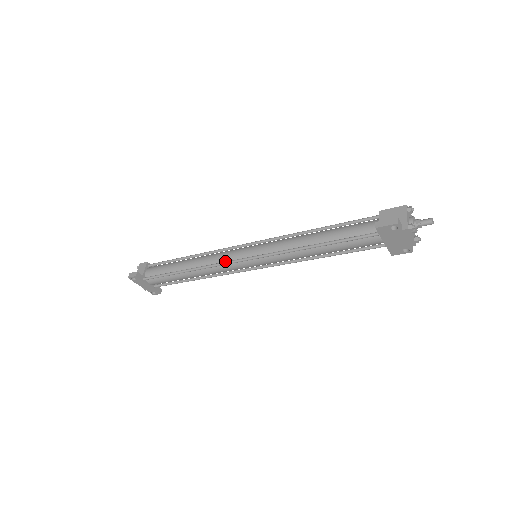
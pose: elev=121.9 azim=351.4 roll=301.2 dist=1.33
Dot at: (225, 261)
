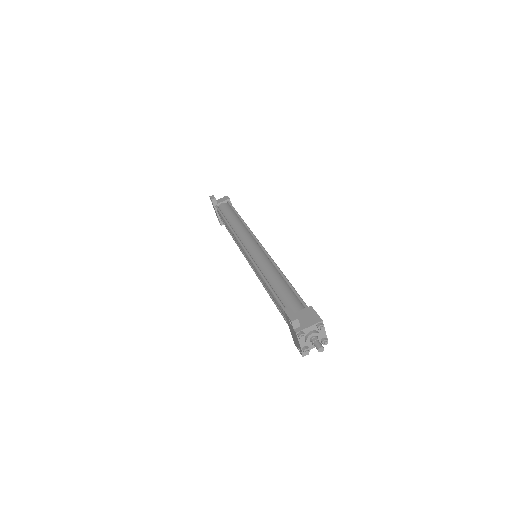
Dot at: (242, 240)
